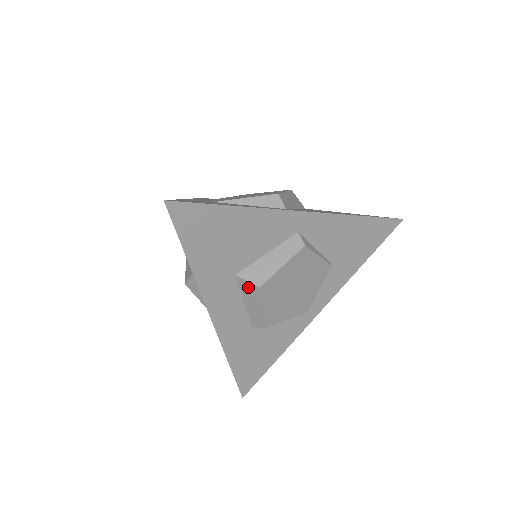
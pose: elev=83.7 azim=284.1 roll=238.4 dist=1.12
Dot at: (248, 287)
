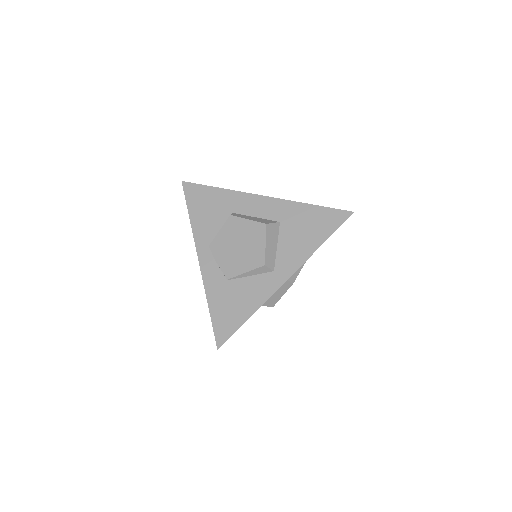
Dot at: occluded
